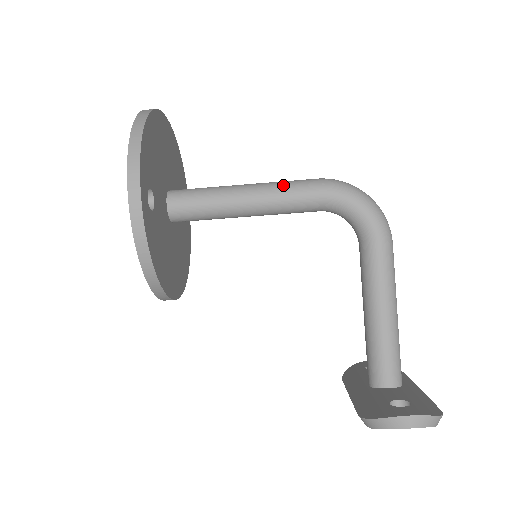
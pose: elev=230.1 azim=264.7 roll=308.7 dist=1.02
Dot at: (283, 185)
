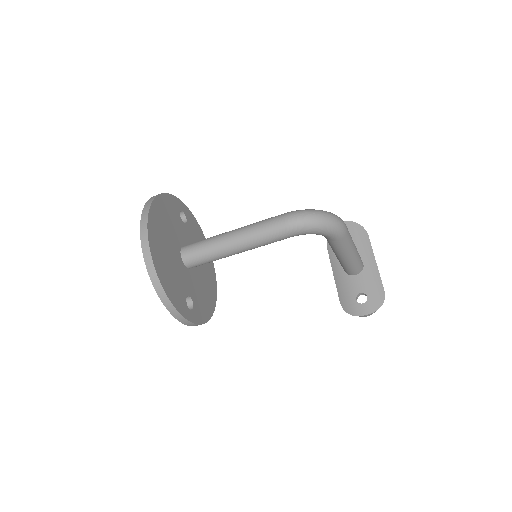
Dot at: (261, 238)
